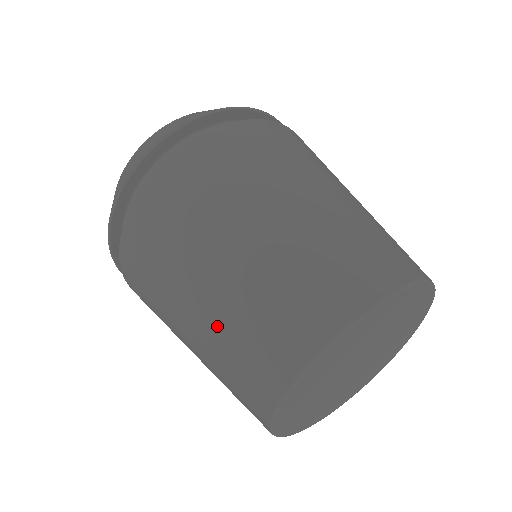
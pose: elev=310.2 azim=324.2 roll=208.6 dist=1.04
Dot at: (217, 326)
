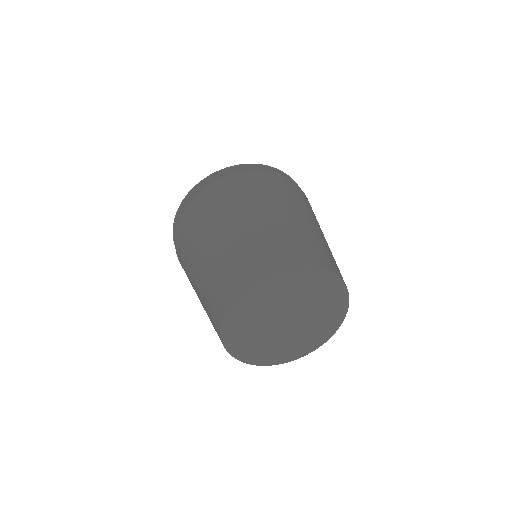
Dot at: (227, 249)
